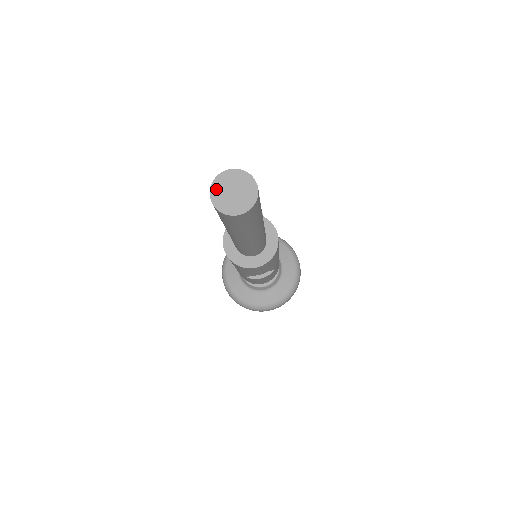
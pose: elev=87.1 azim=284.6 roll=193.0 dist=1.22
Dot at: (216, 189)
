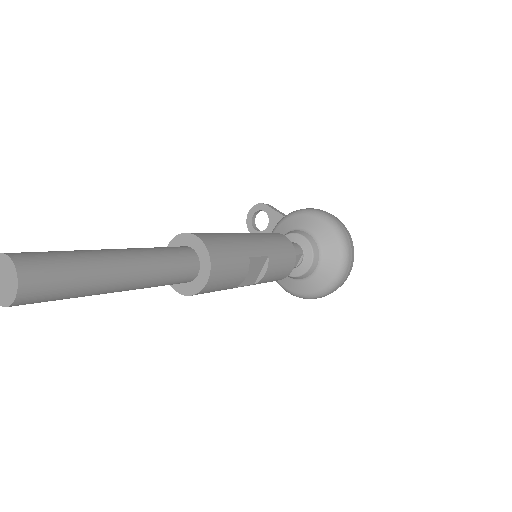
Dot at: out of frame
